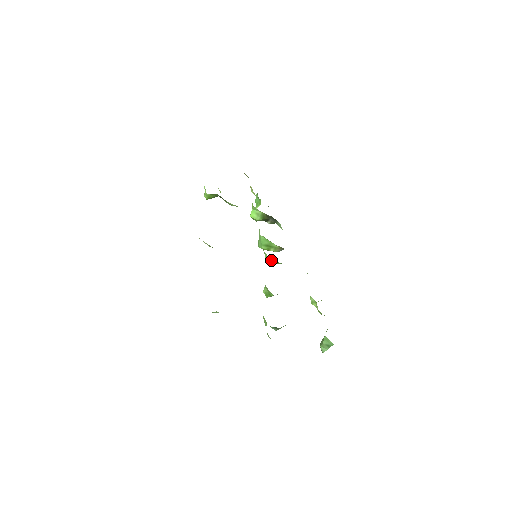
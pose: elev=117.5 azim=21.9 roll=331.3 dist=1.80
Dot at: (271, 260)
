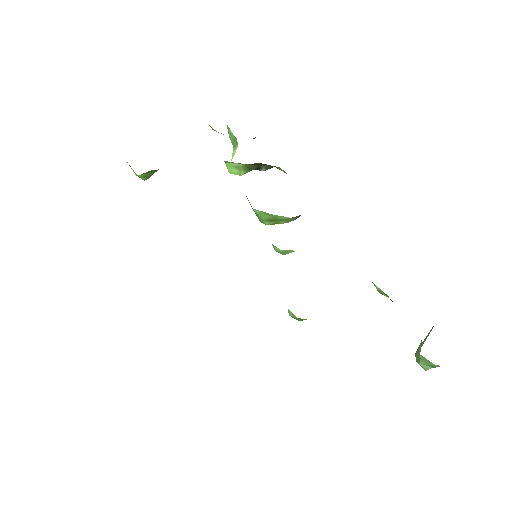
Dot at: (284, 251)
